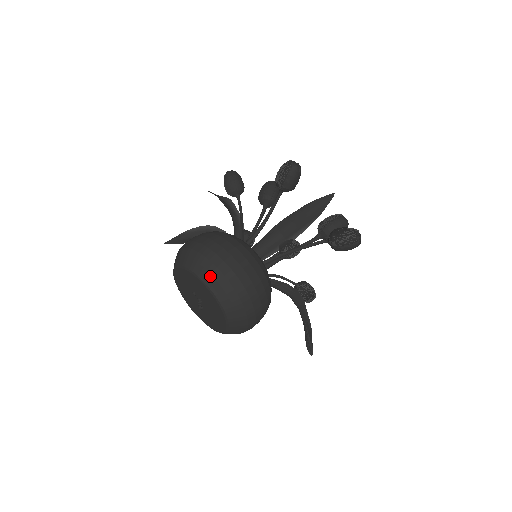
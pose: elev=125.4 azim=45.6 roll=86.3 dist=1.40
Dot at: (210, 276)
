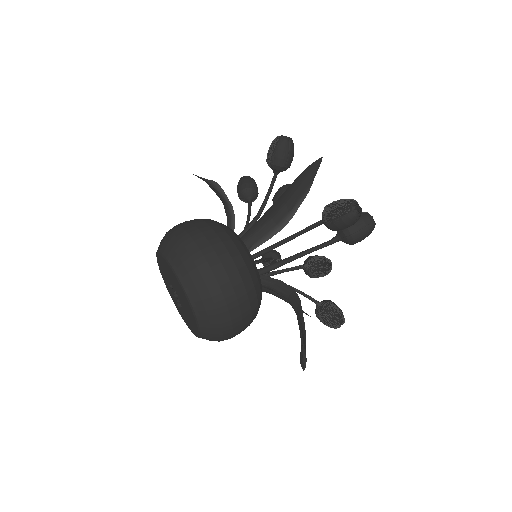
Dot at: (174, 253)
